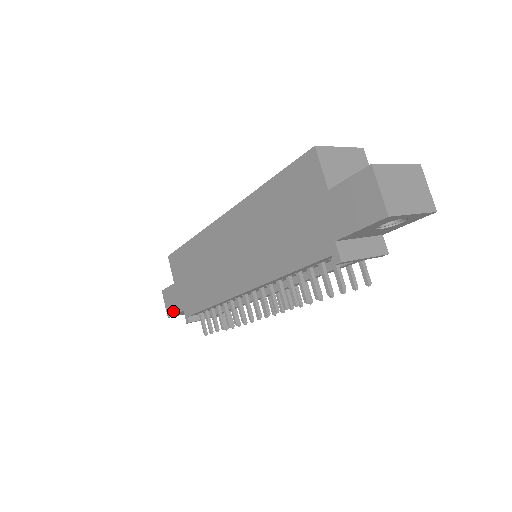
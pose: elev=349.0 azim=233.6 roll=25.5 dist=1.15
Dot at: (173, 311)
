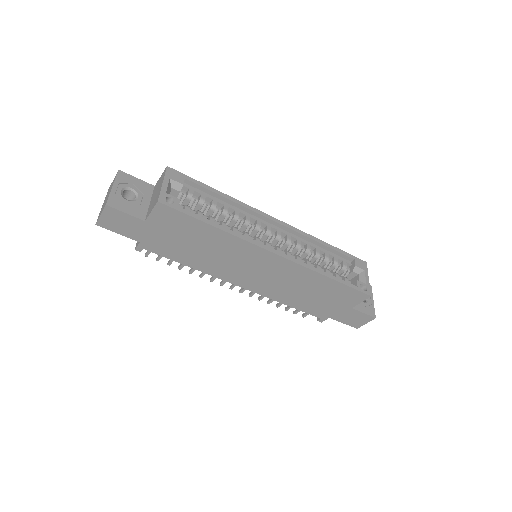
Dot at: (116, 230)
